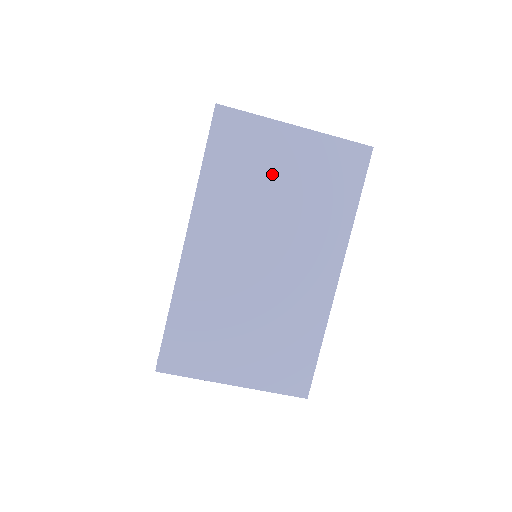
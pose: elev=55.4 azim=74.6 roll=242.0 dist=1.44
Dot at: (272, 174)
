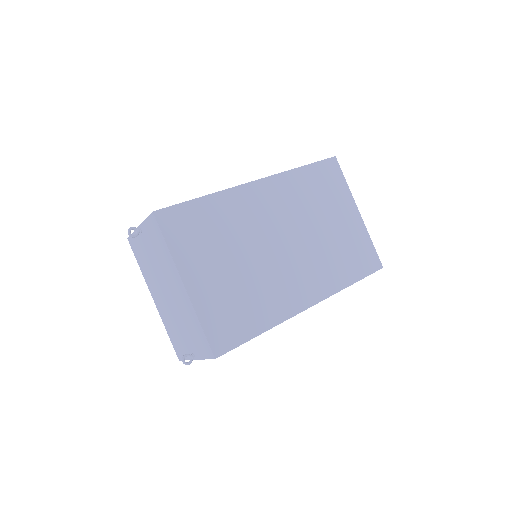
Dot at: (329, 214)
